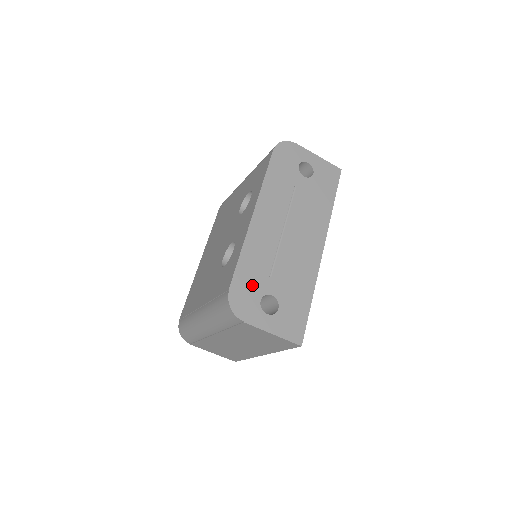
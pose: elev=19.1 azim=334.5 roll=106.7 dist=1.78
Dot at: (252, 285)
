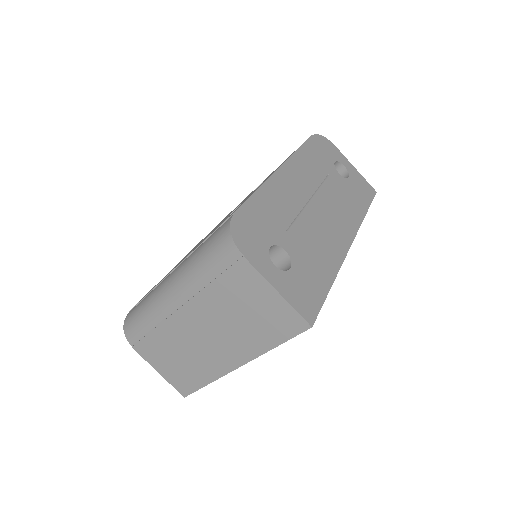
Dot at: (263, 226)
